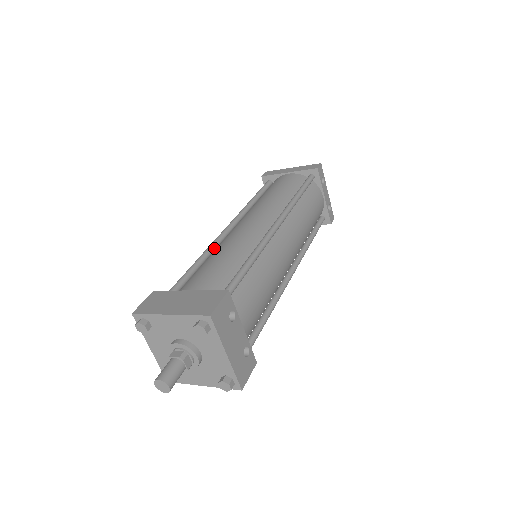
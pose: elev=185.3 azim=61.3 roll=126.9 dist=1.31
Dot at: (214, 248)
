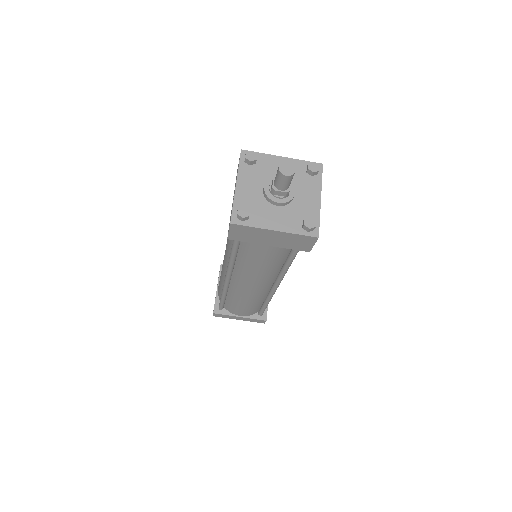
Dot at: occluded
